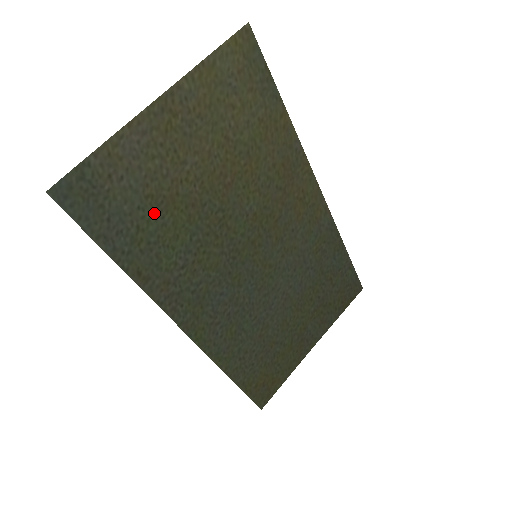
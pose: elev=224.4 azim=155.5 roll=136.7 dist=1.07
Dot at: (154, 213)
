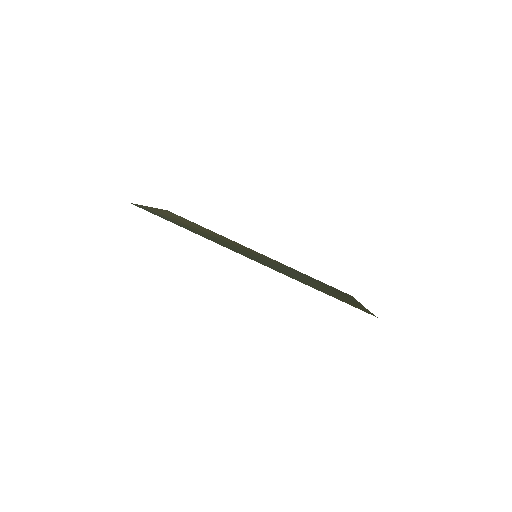
Dot at: occluded
